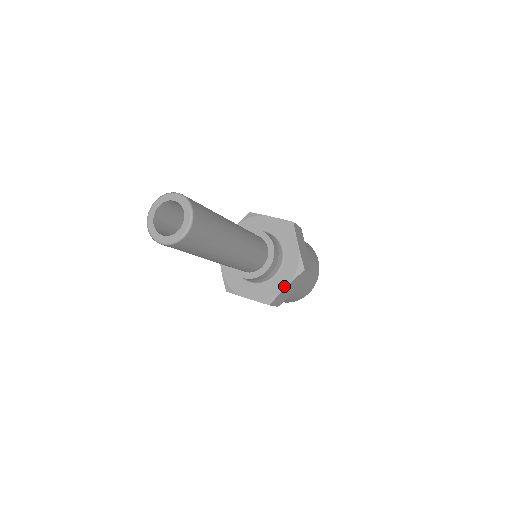
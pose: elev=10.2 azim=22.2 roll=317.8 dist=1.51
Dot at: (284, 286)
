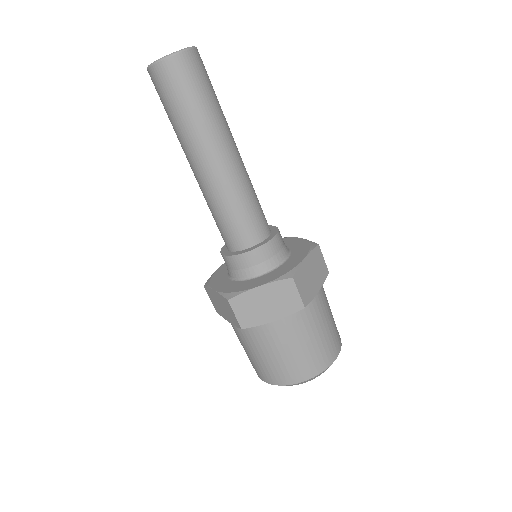
Dot at: (258, 285)
